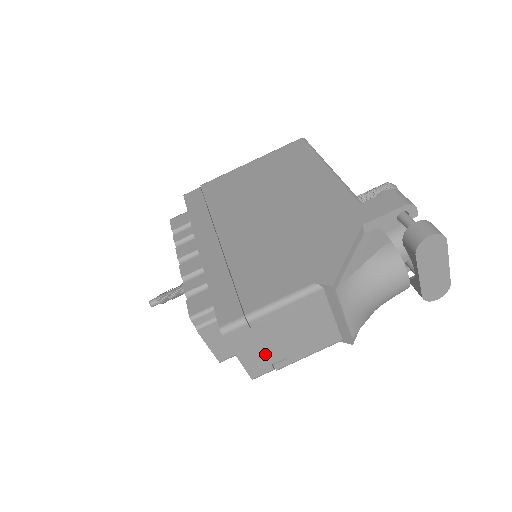
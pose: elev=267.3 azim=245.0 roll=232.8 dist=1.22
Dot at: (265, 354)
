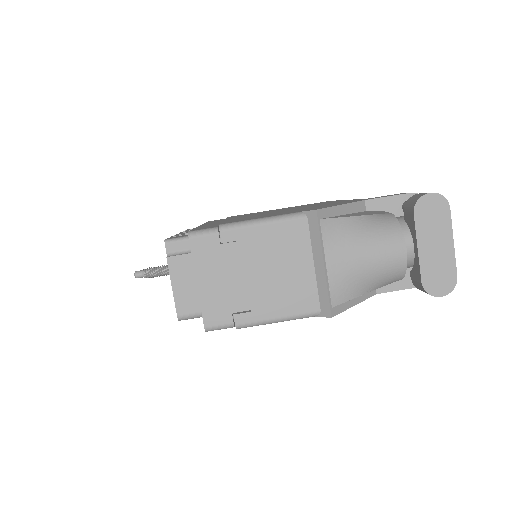
Dot at: (228, 292)
